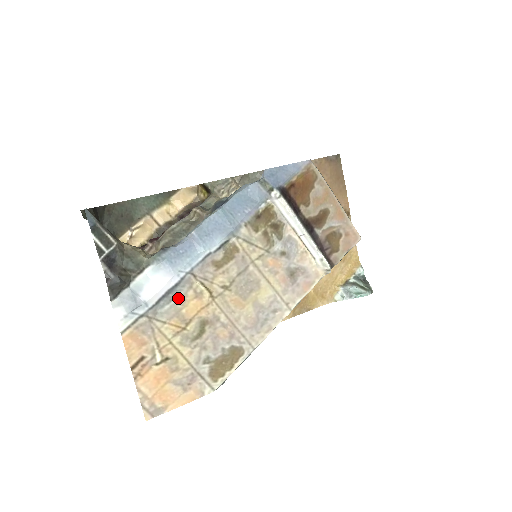
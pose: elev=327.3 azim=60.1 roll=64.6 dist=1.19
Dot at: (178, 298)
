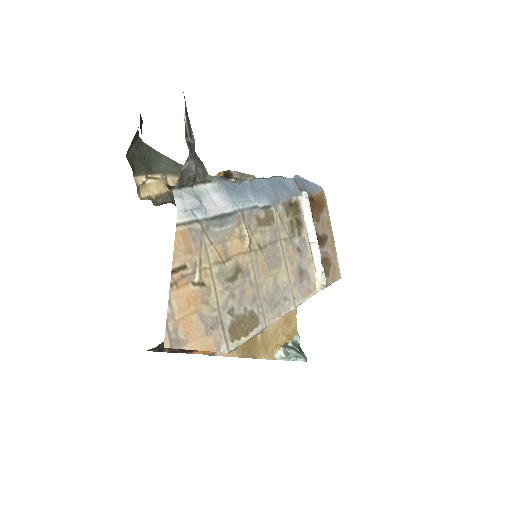
Dot at: (227, 228)
